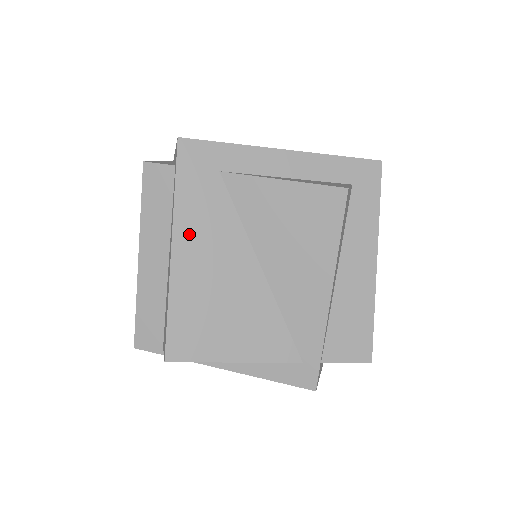
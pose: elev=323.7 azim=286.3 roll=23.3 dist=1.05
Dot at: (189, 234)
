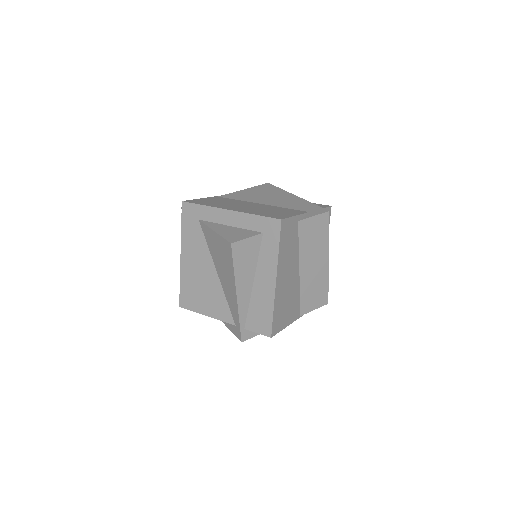
Dot at: (187, 250)
